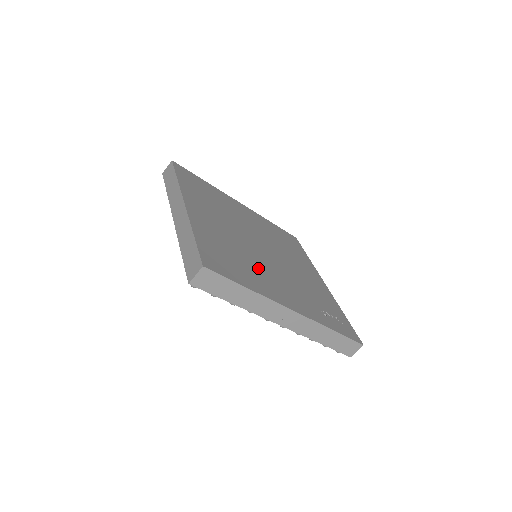
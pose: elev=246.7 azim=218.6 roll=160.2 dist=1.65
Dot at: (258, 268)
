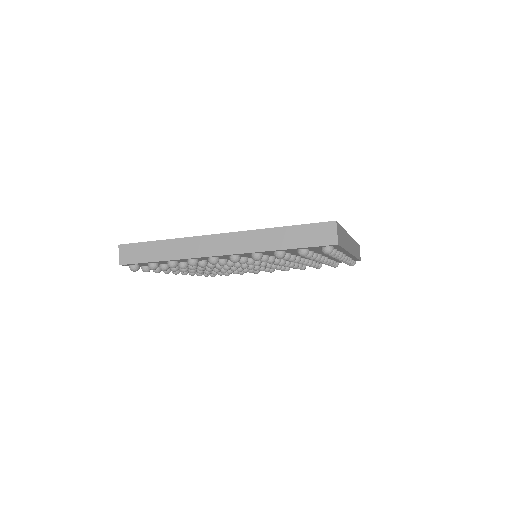
Dot at: occluded
